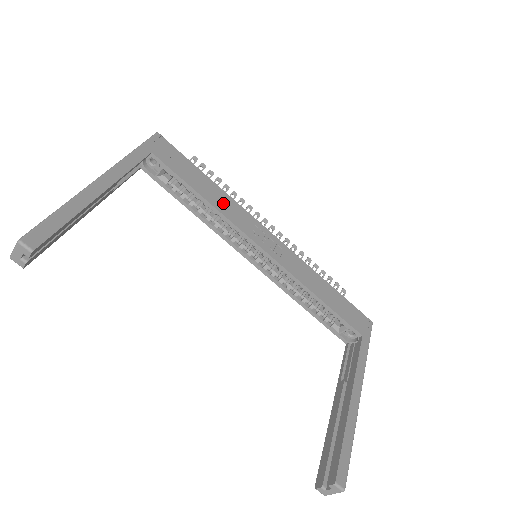
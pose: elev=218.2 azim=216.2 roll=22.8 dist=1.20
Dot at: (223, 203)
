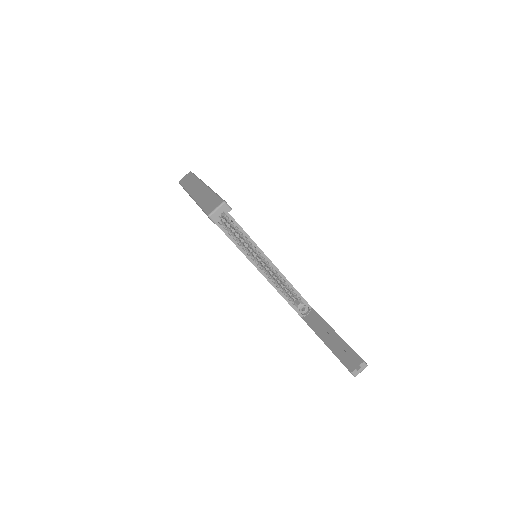
Dot at: occluded
